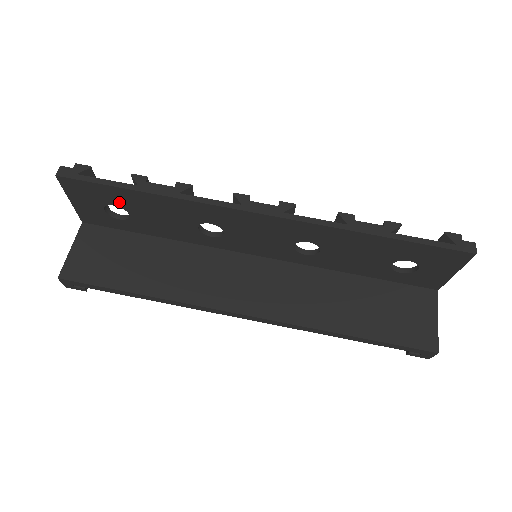
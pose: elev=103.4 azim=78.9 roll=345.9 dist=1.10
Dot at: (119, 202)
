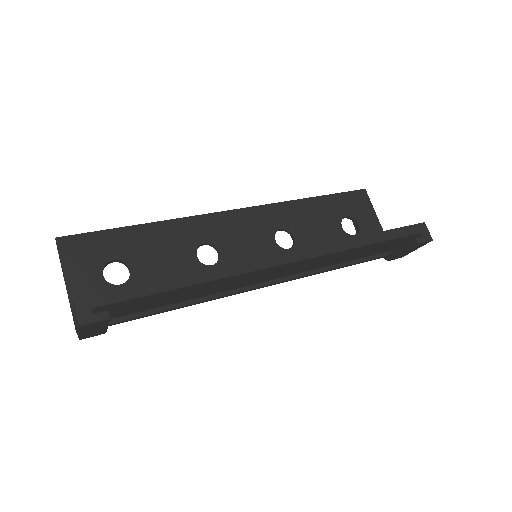
Dot at: (119, 252)
